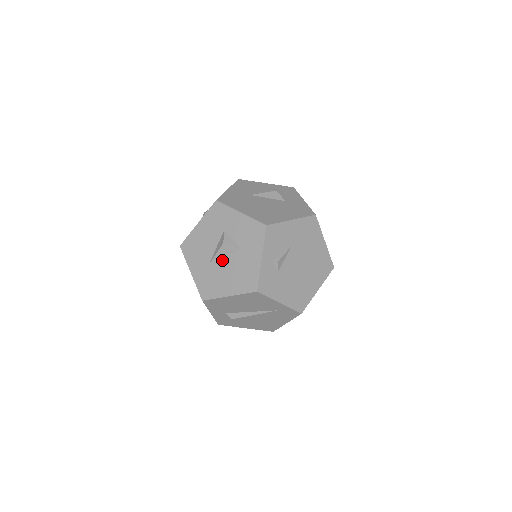
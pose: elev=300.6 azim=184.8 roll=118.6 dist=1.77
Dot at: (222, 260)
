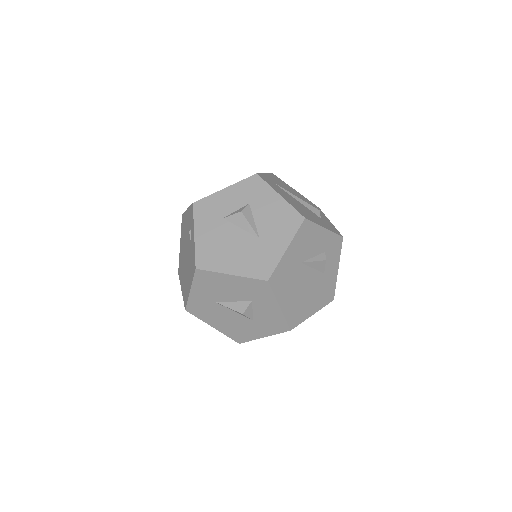
Dot at: (229, 311)
